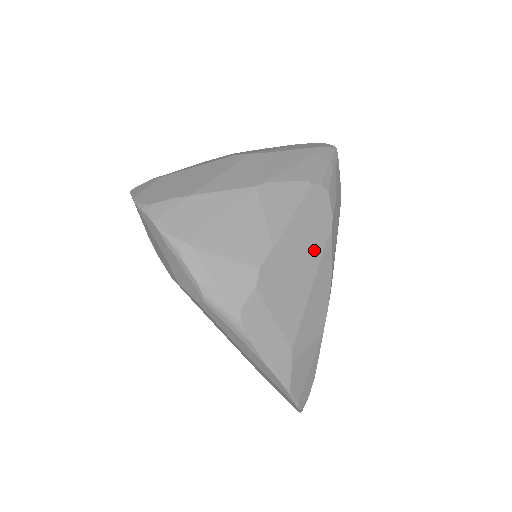
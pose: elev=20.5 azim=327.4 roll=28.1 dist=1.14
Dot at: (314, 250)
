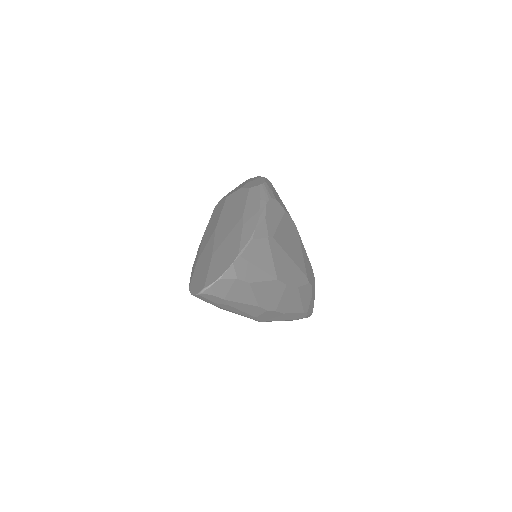
Dot at: (303, 265)
